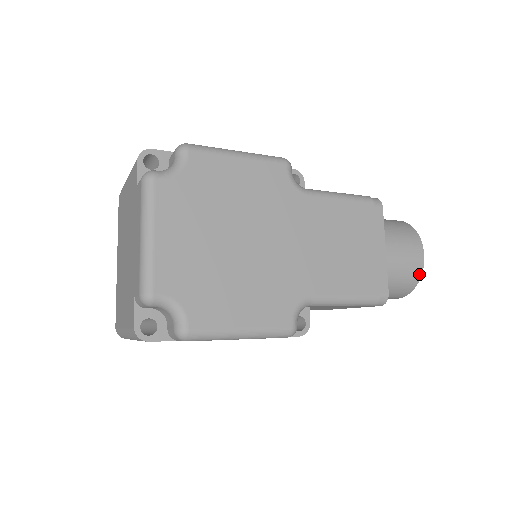
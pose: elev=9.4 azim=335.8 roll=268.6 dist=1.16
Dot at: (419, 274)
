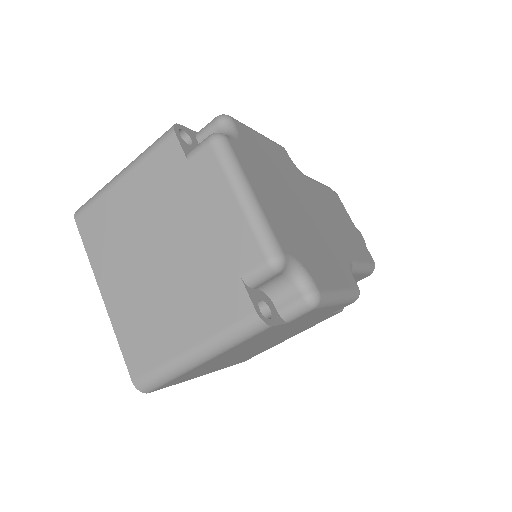
Dot at: occluded
